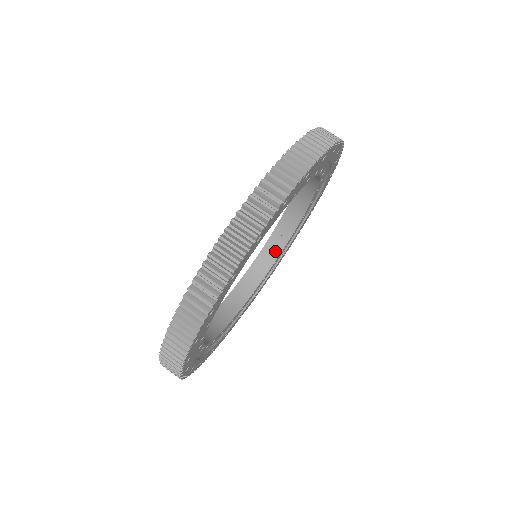
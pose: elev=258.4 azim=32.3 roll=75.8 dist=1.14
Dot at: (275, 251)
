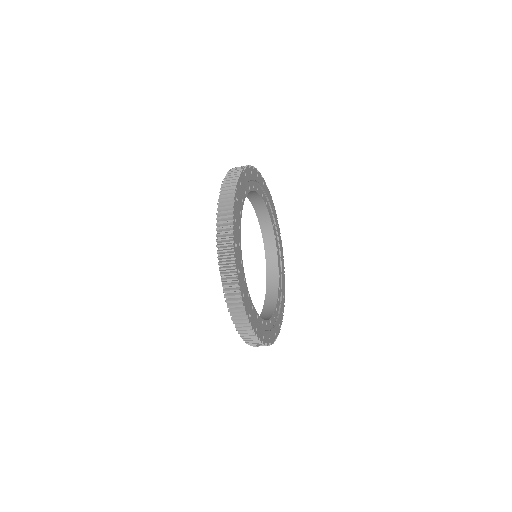
Dot at: (270, 232)
